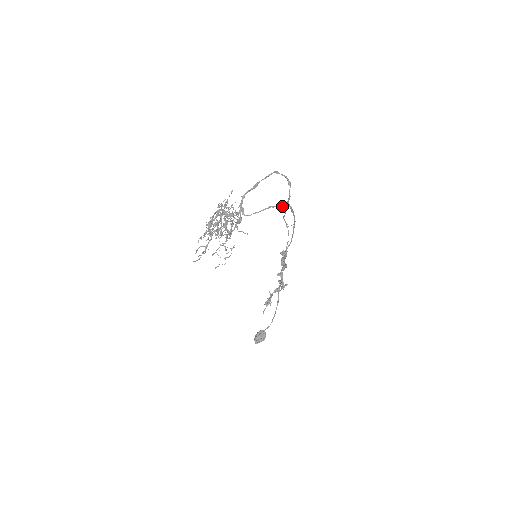
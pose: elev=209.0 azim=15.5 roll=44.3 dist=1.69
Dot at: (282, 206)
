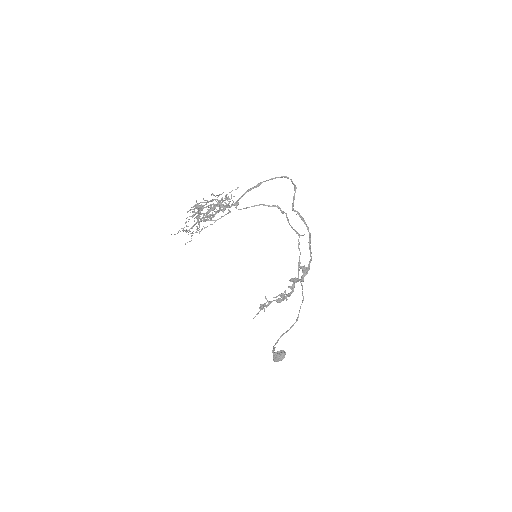
Dot at: (277, 207)
